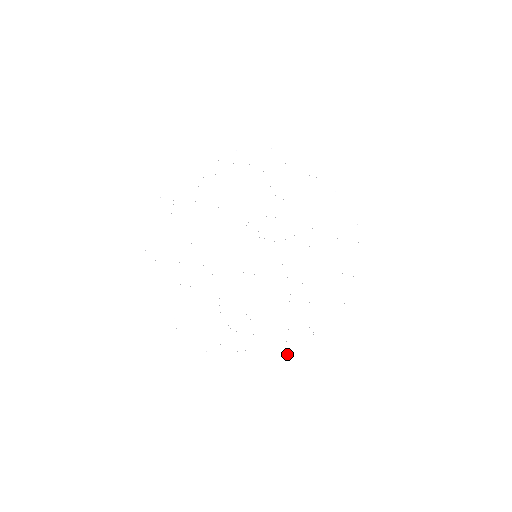
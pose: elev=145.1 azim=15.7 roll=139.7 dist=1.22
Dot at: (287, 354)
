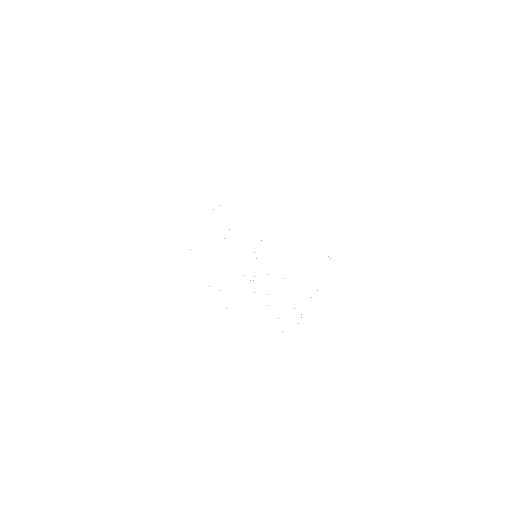
Dot at: occluded
